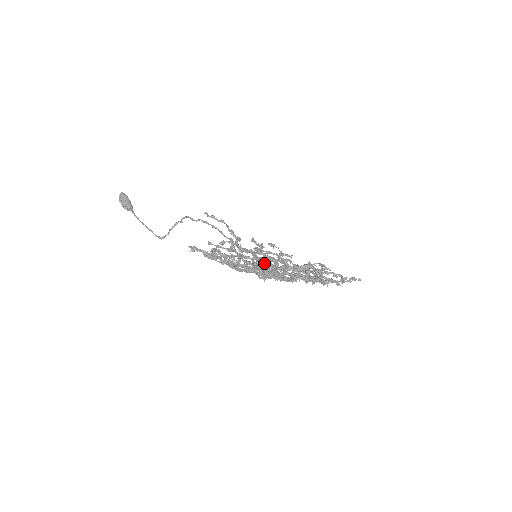
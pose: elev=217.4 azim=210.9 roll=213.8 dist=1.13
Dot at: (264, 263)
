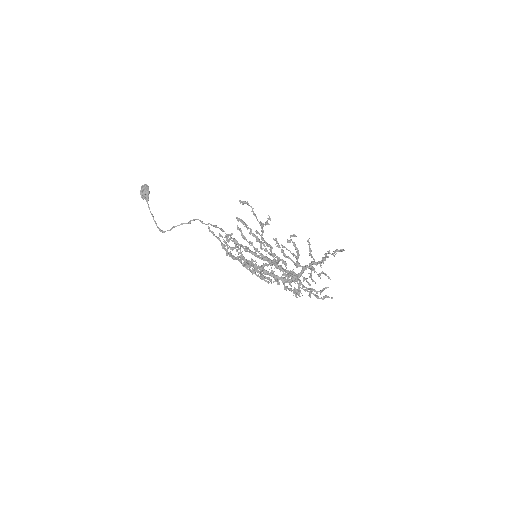
Dot at: (258, 266)
